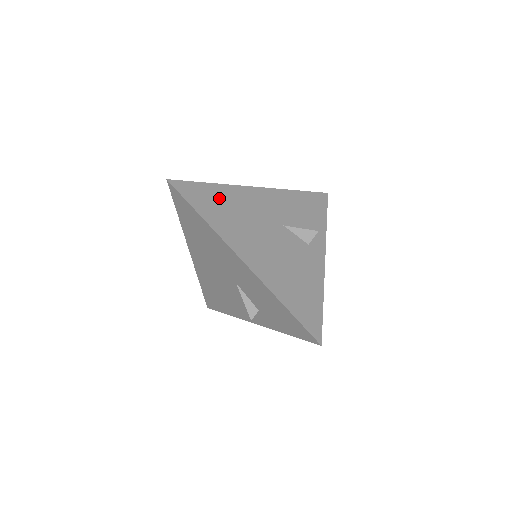
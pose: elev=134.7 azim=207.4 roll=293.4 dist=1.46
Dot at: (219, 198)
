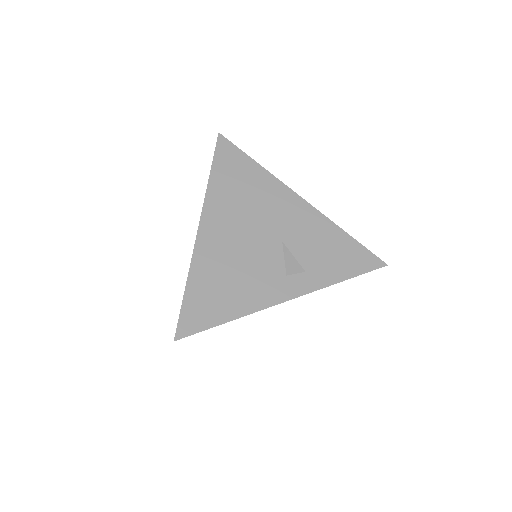
Dot at: (247, 175)
